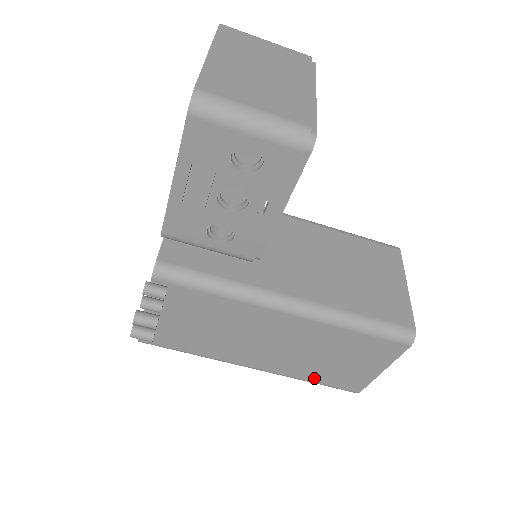
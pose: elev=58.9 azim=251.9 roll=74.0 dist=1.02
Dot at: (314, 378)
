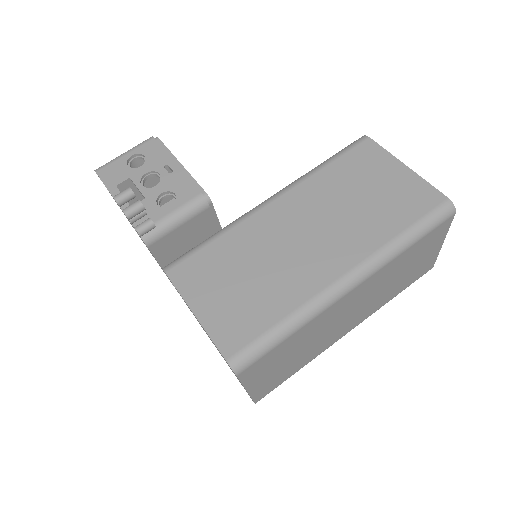
Dot at: (395, 227)
